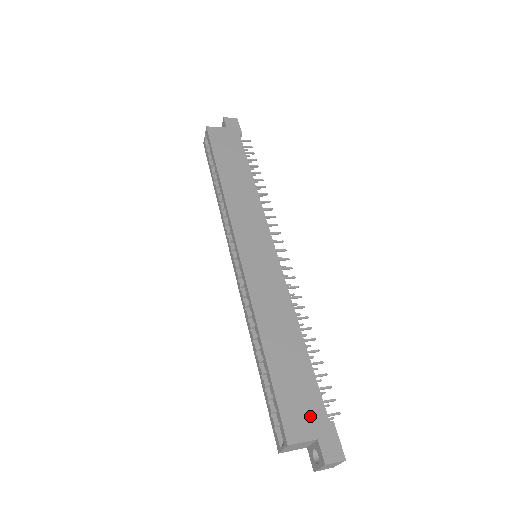
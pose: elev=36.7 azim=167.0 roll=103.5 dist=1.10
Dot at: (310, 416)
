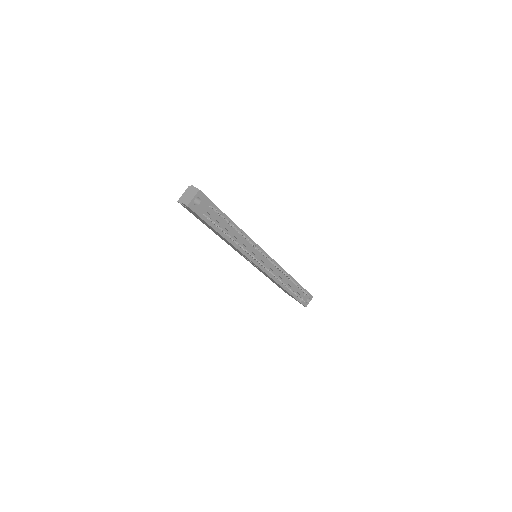
Dot at: occluded
